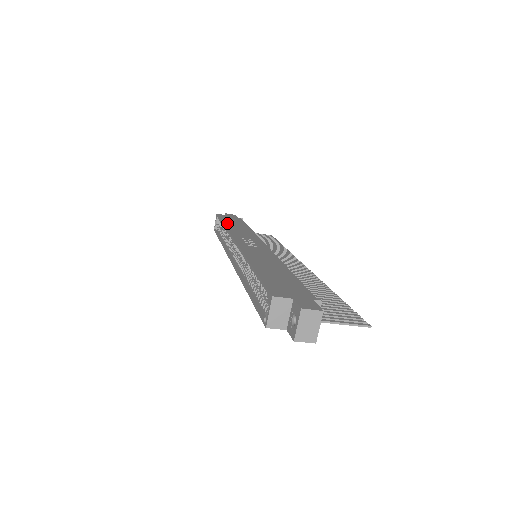
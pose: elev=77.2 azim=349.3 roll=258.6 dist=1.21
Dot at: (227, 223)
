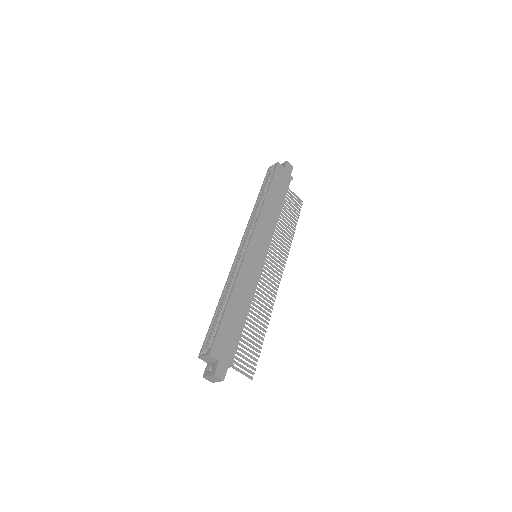
Dot at: (270, 194)
